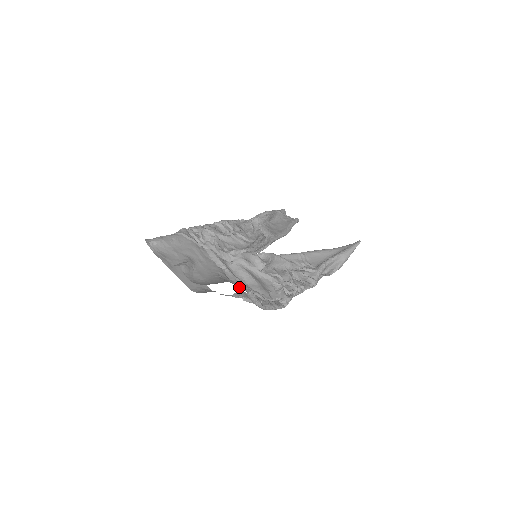
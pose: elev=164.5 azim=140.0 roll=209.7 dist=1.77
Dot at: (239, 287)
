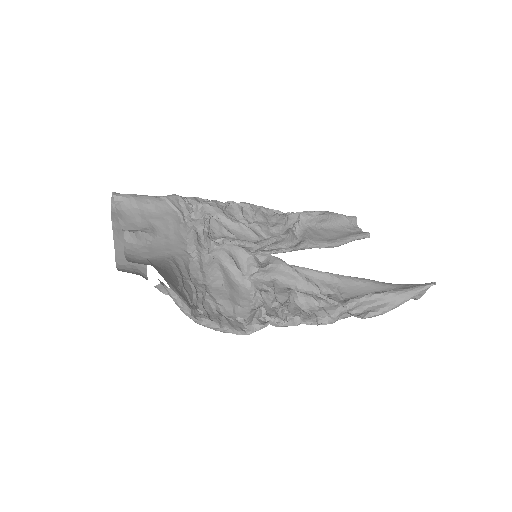
Dot at: (179, 281)
